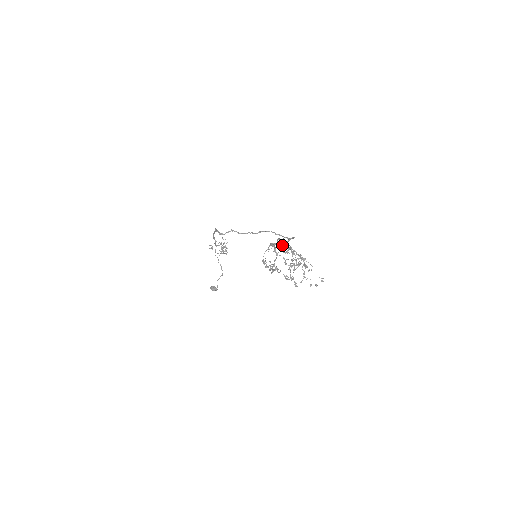
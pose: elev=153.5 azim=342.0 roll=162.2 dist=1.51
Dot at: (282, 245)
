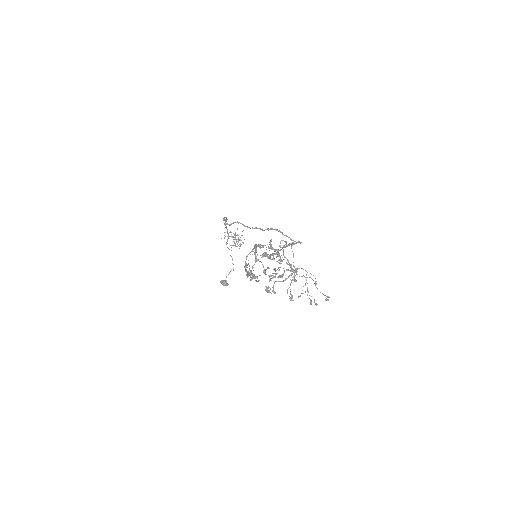
Dot at: (273, 249)
